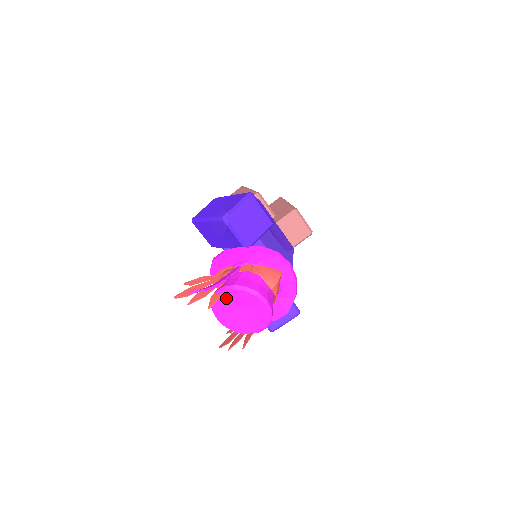
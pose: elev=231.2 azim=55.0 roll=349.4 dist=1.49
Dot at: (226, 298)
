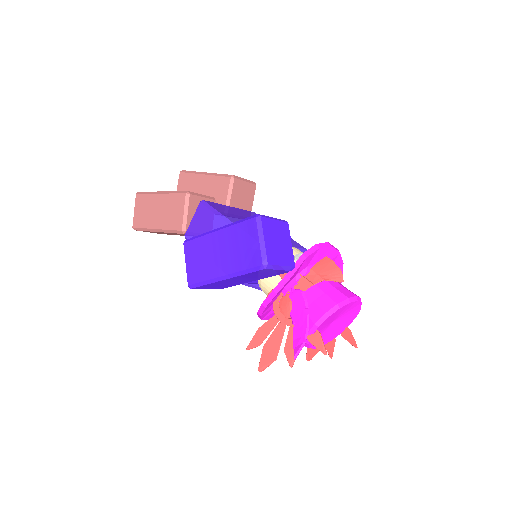
Dot at: (320, 328)
